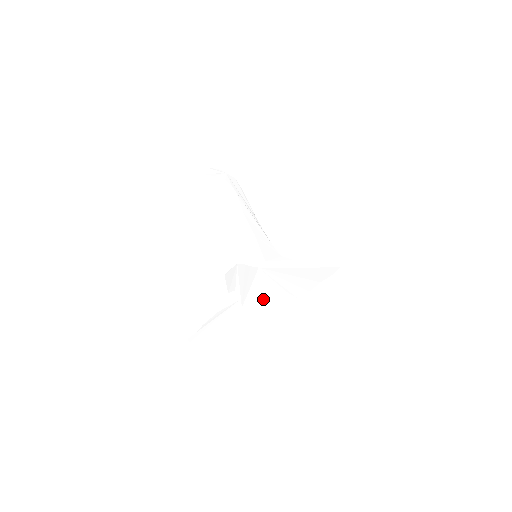
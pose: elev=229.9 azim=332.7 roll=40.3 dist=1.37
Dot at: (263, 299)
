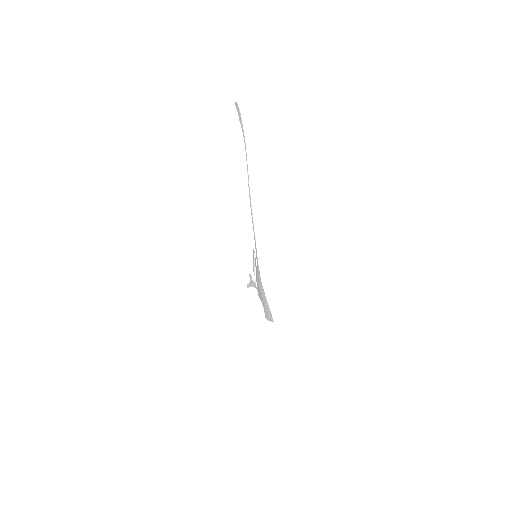
Dot at: (260, 296)
